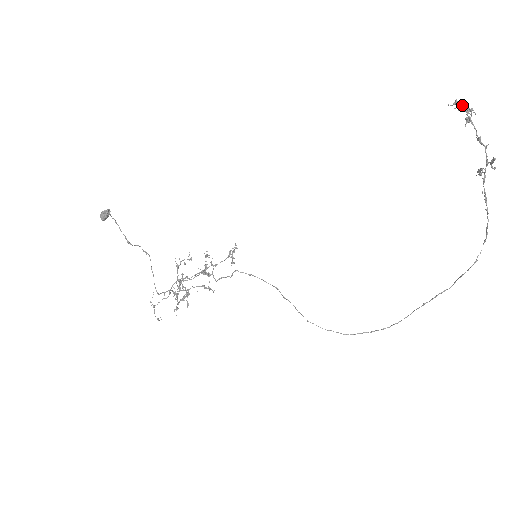
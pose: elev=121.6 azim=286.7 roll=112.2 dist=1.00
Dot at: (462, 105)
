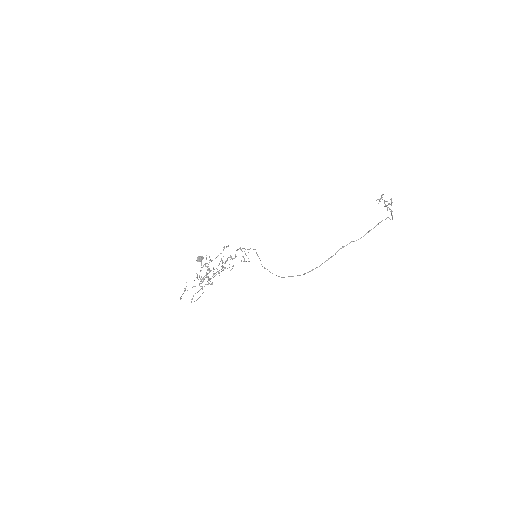
Dot at: (380, 198)
